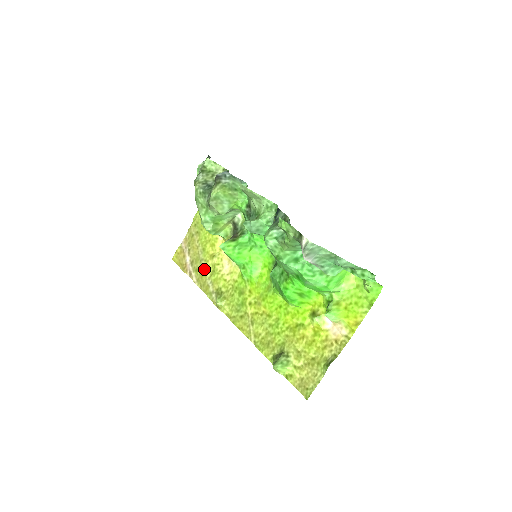
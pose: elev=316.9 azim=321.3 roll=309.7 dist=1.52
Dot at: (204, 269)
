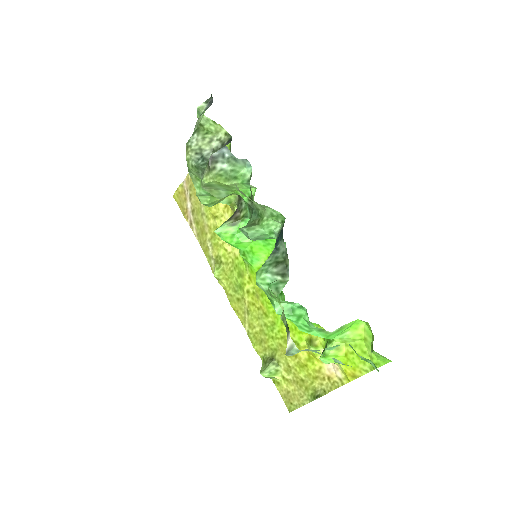
Dot at: (205, 226)
